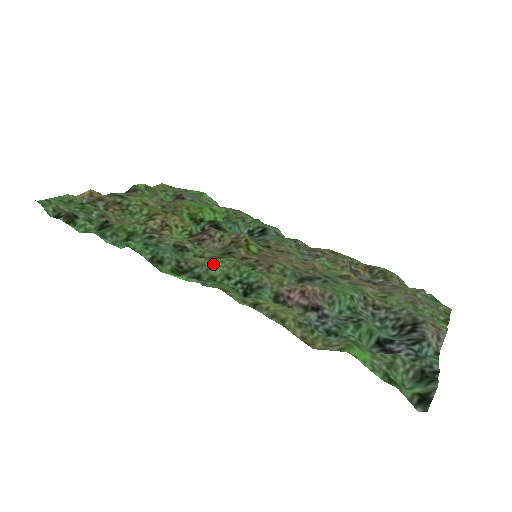
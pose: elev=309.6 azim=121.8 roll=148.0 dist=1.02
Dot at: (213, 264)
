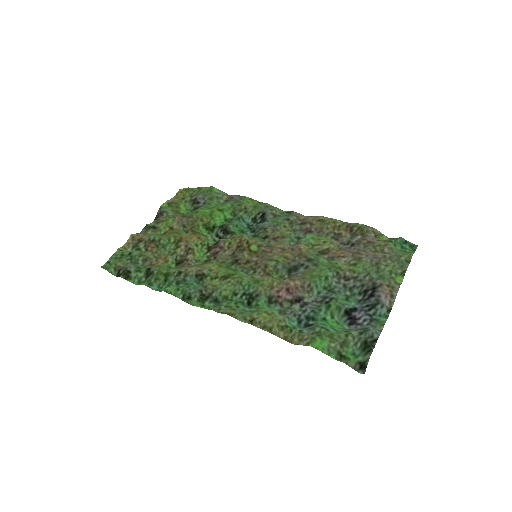
Dot at: (223, 286)
